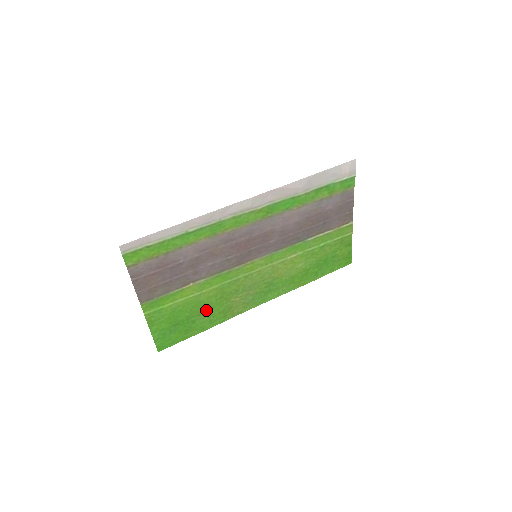
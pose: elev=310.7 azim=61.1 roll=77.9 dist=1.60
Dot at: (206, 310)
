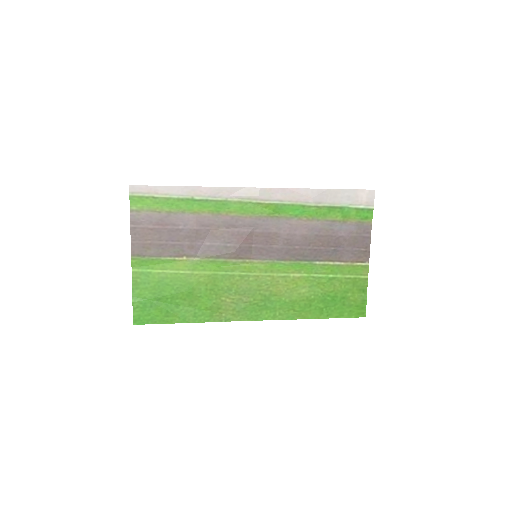
Dot at: (193, 297)
